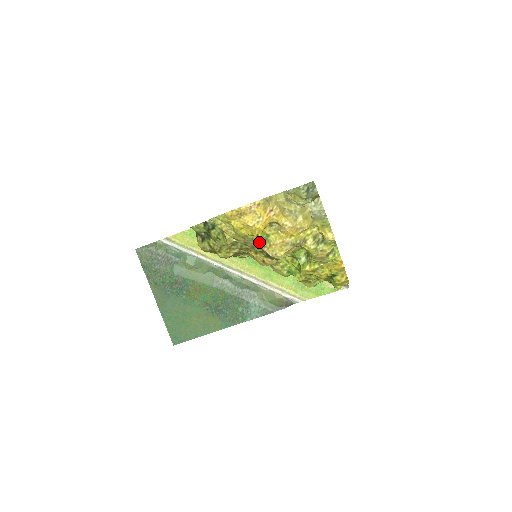
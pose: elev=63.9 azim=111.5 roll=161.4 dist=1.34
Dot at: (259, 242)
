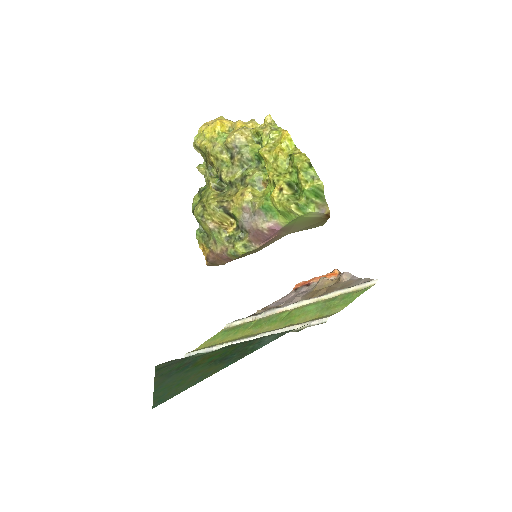
Dot at: (222, 142)
